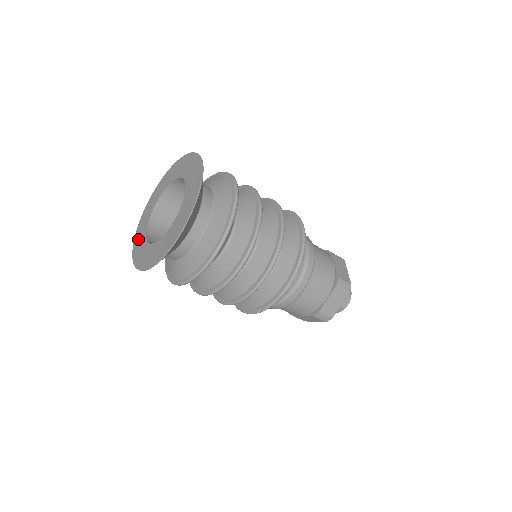
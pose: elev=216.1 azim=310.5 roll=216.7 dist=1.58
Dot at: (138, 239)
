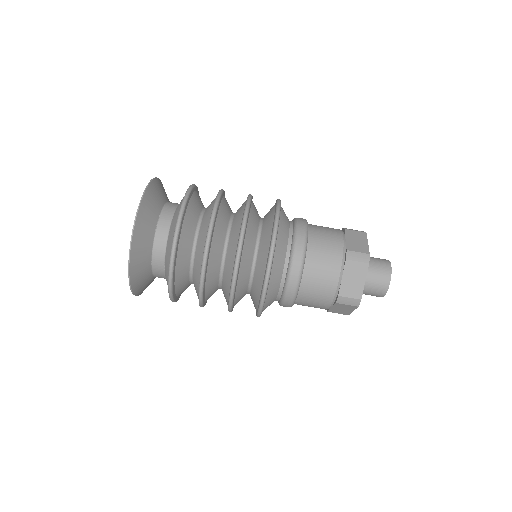
Dot at: occluded
